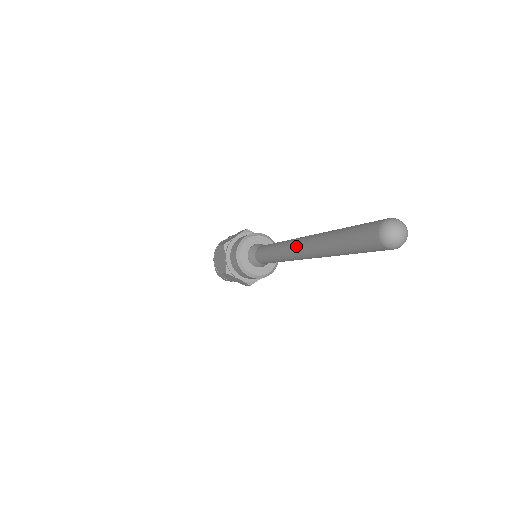
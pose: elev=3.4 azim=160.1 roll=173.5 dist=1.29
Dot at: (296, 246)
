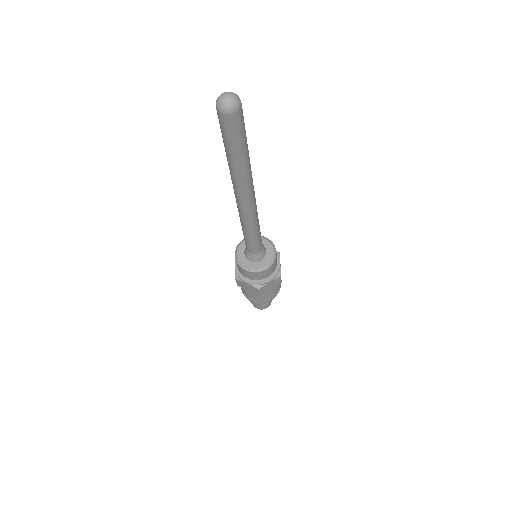
Dot at: occluded
